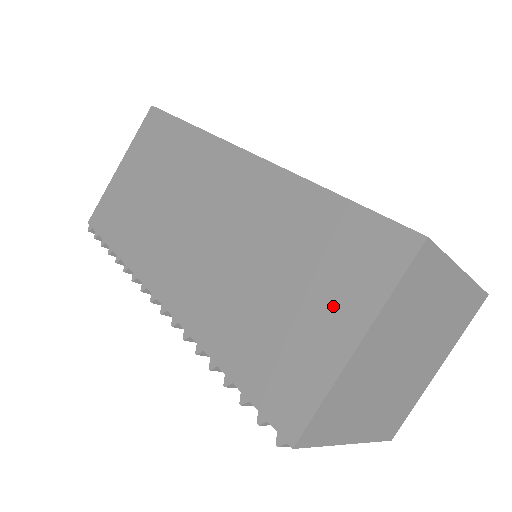
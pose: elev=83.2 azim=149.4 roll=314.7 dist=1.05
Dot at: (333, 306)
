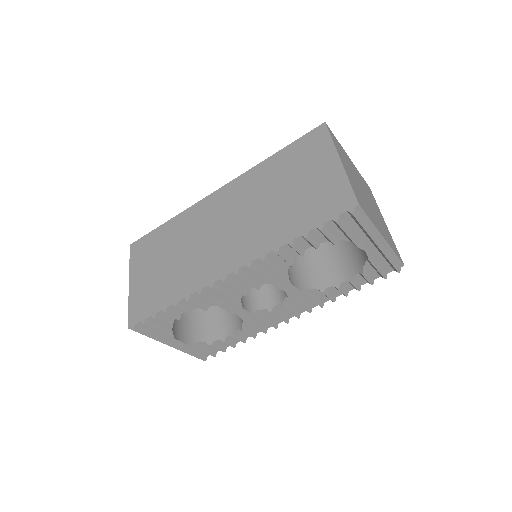
Dot at: (318, 166)
